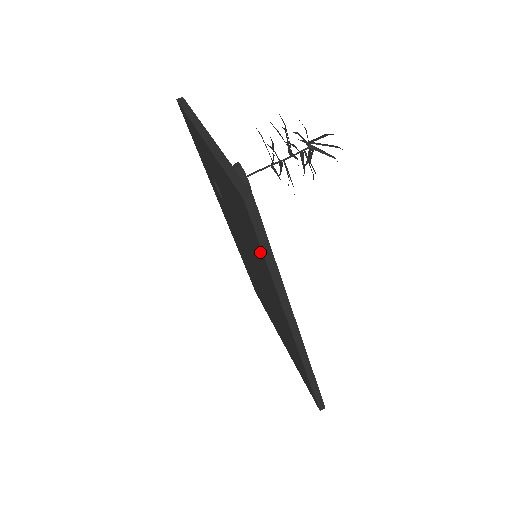
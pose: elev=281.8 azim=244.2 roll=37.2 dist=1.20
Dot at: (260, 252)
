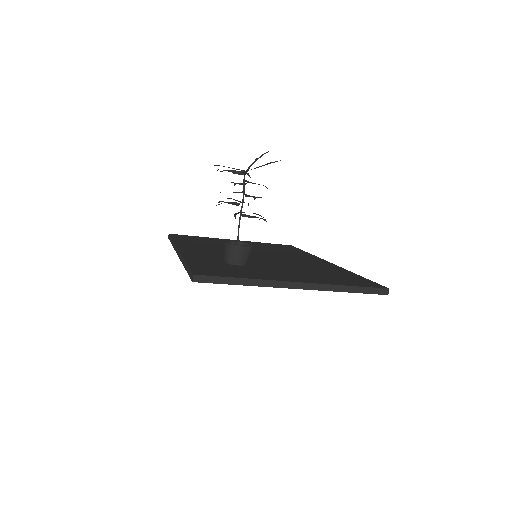
Dot at: occluded
